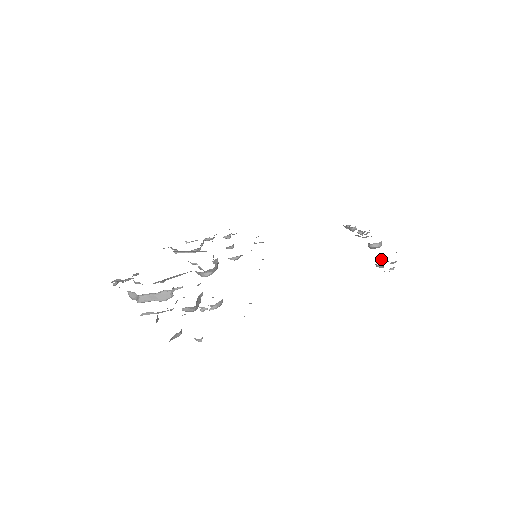
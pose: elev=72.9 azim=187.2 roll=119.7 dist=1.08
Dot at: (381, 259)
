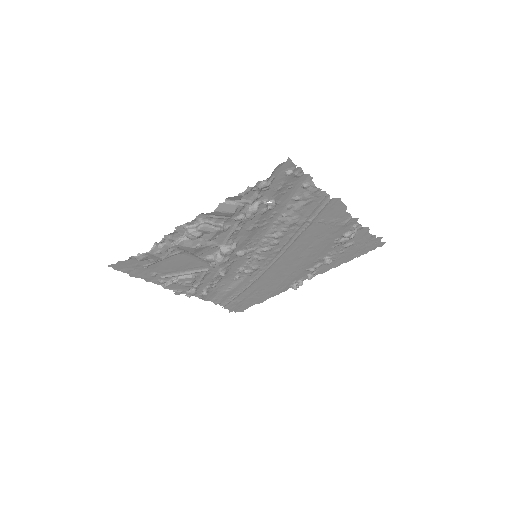
Dot at: (344, 240)
